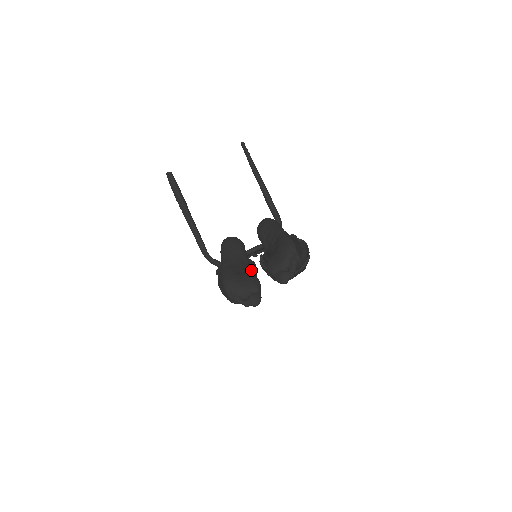
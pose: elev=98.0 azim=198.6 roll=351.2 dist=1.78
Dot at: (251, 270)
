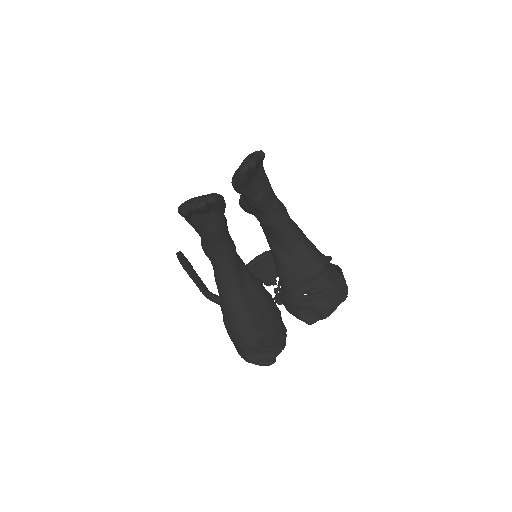
Dot at: (256, 282)
